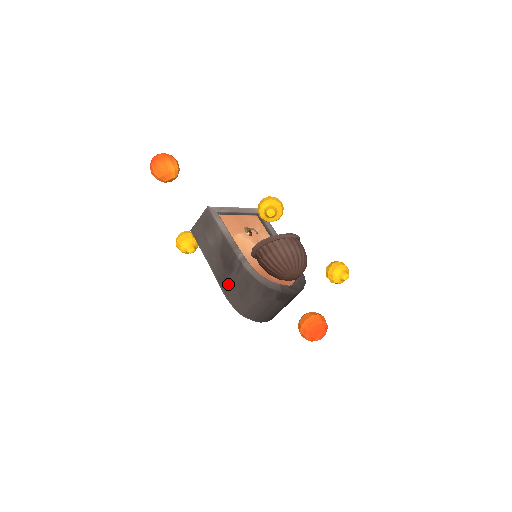
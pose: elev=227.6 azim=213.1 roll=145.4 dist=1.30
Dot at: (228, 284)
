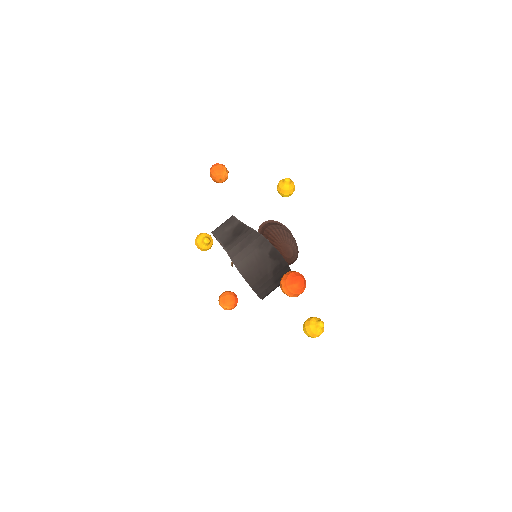
Dot at: (233, 243)
